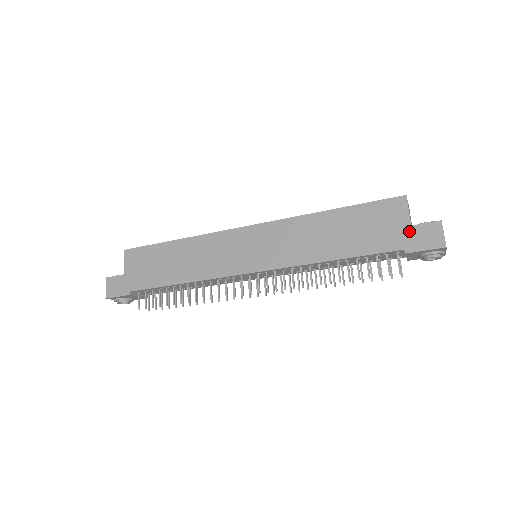
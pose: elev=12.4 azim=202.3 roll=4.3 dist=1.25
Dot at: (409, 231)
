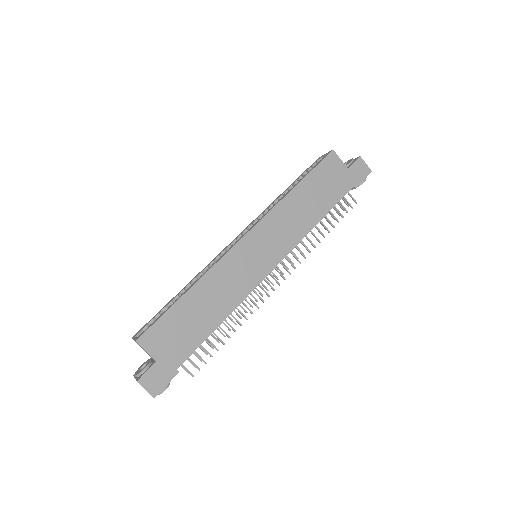
Dot at: (349, 173)
